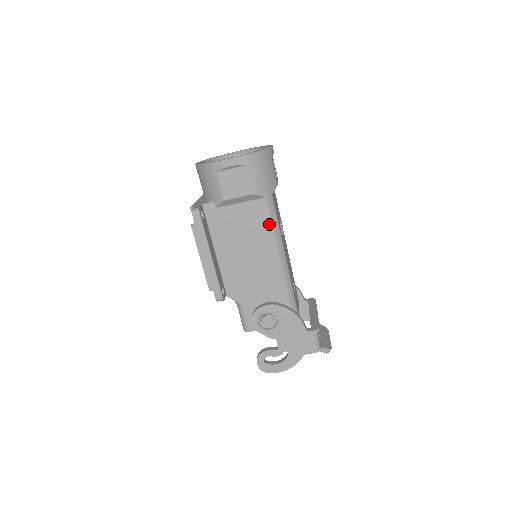
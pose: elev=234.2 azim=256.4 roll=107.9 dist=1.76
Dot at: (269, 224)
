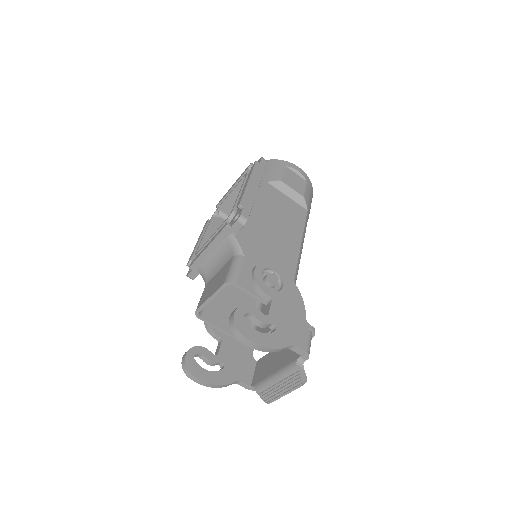
Dot at: (302, 225)
